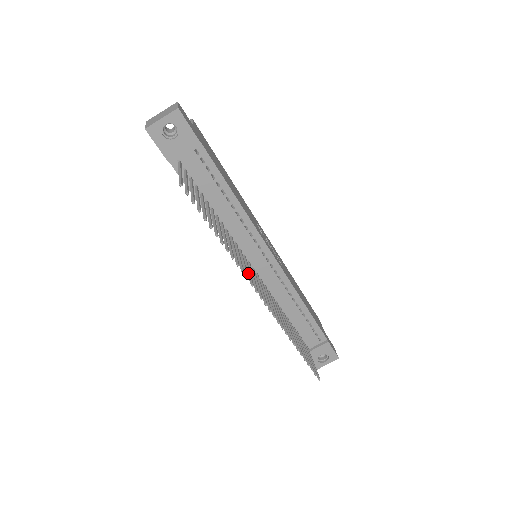
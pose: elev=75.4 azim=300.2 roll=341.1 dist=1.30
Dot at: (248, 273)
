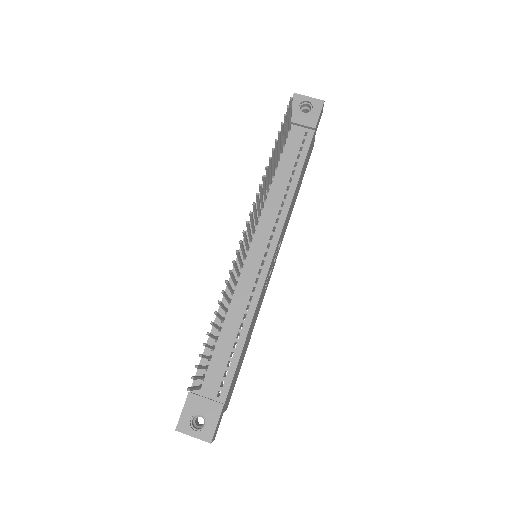
Dot at: (252, 219)
